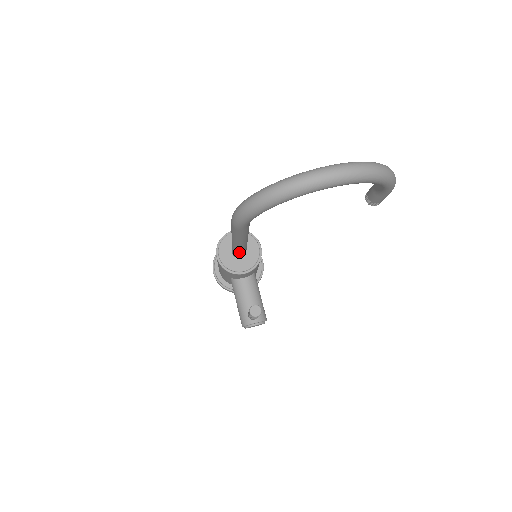
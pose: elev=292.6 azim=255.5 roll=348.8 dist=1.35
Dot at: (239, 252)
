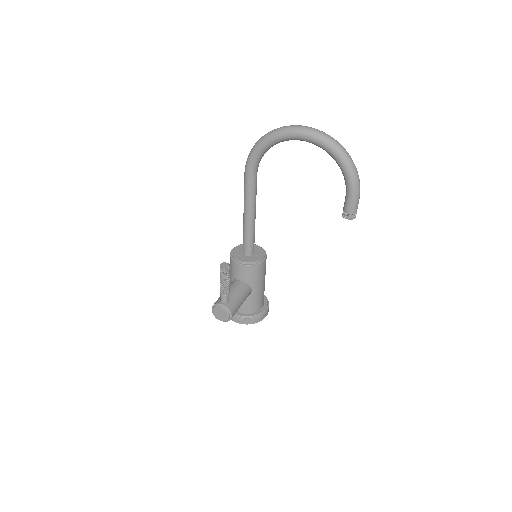
Dot at: (245, 236)
